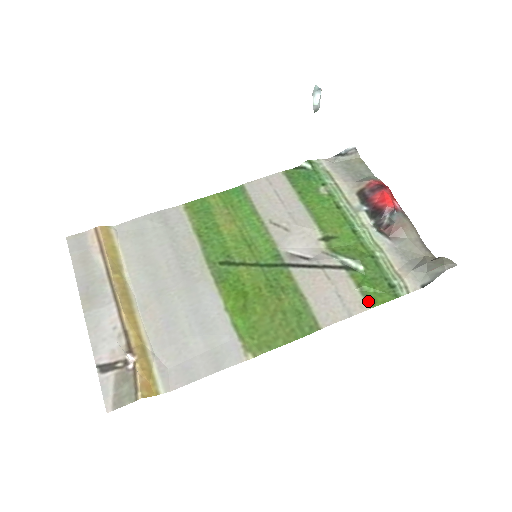
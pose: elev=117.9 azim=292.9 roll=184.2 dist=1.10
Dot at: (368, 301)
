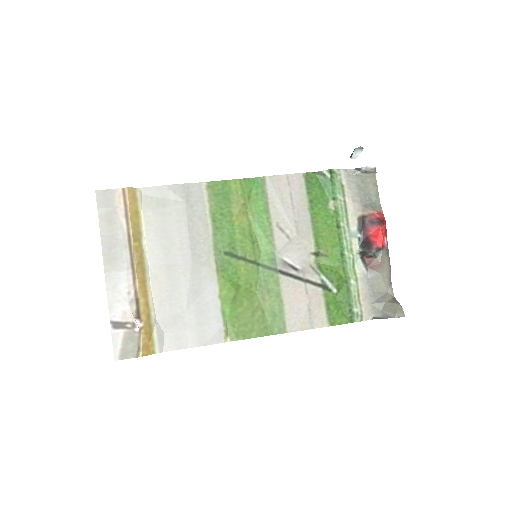
Dot at: (329, 320)
